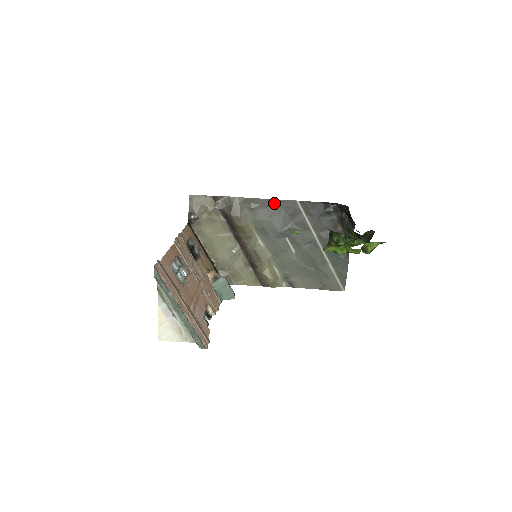
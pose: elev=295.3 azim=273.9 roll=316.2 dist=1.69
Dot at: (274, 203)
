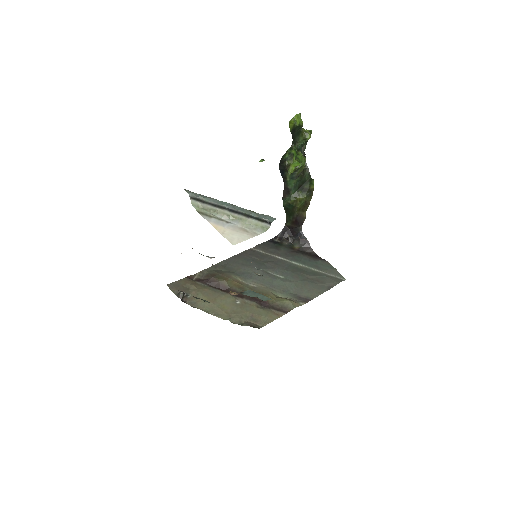
Dot at: (237, 257)
